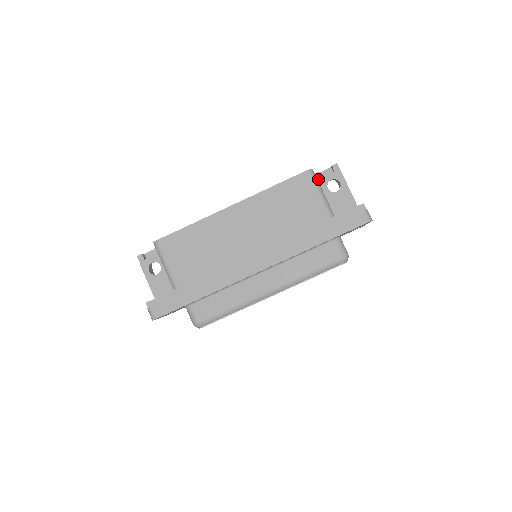
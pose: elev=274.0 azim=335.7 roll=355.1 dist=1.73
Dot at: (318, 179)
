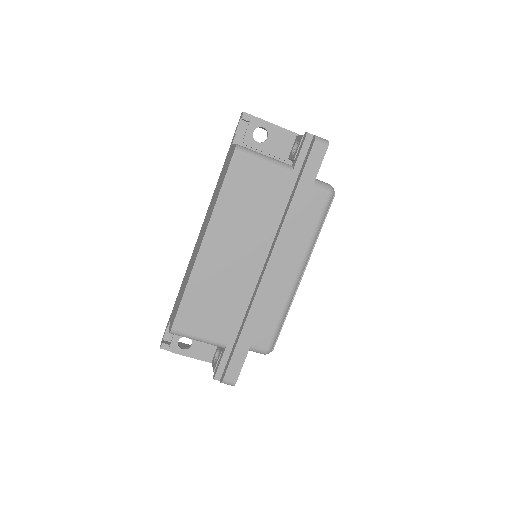
Dot at: (241, 142)
